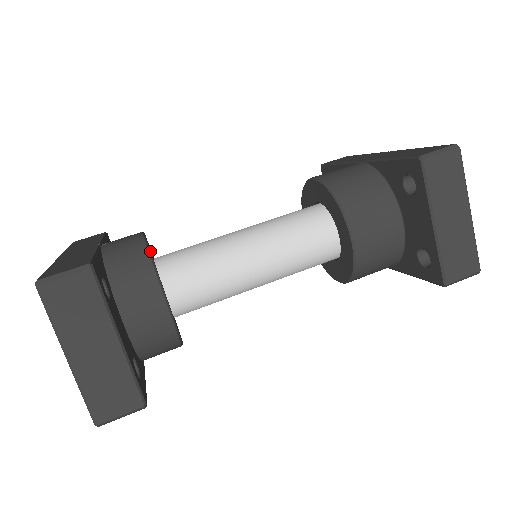
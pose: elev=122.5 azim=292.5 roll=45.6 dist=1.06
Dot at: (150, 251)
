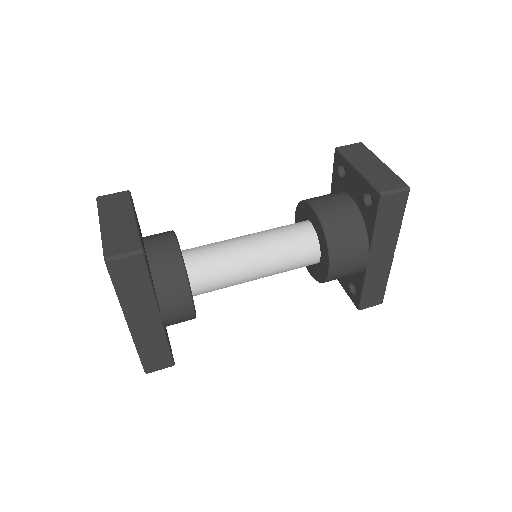
Dot at: occluded
